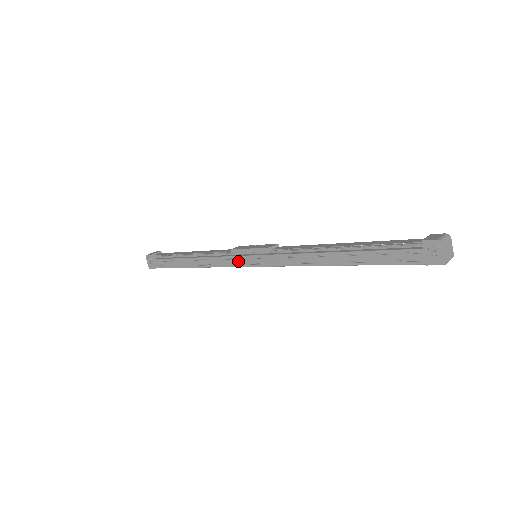
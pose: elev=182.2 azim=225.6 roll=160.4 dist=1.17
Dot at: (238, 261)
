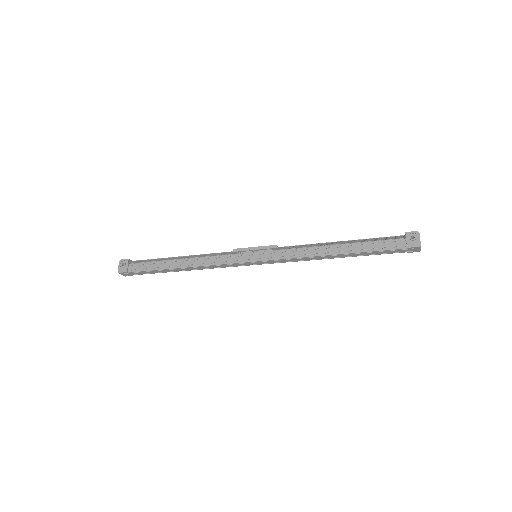
Dot at: (238, 258)
